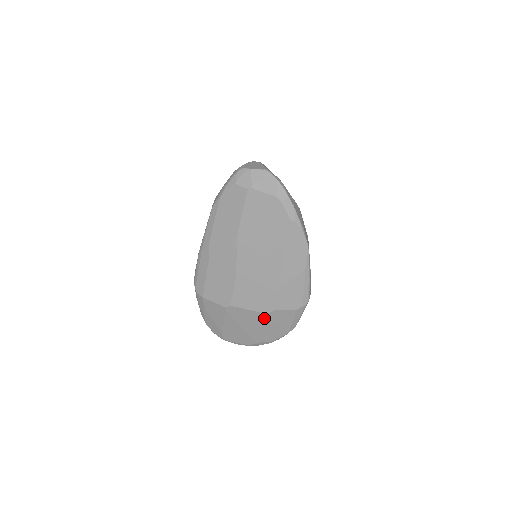
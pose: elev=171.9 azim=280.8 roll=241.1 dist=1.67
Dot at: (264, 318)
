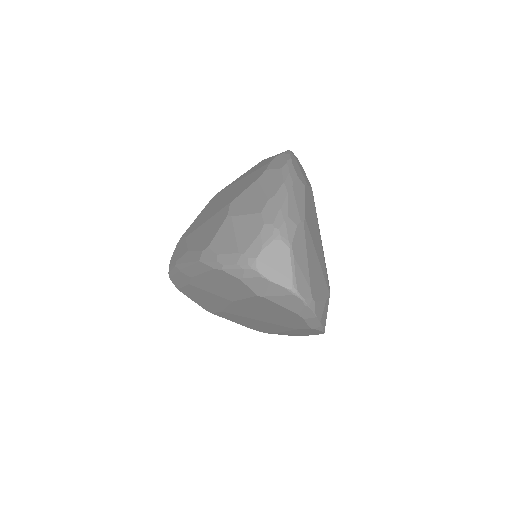
Dot at: occluded
